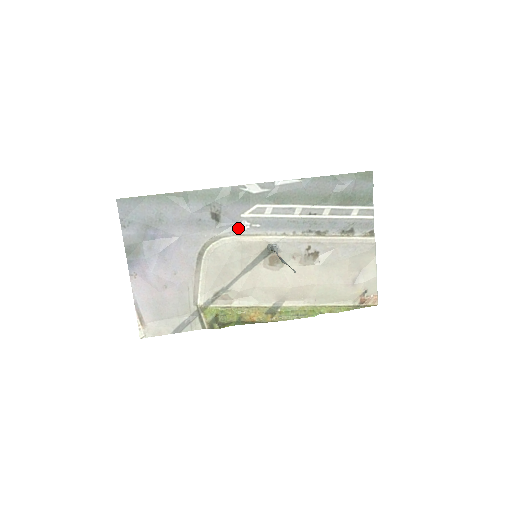
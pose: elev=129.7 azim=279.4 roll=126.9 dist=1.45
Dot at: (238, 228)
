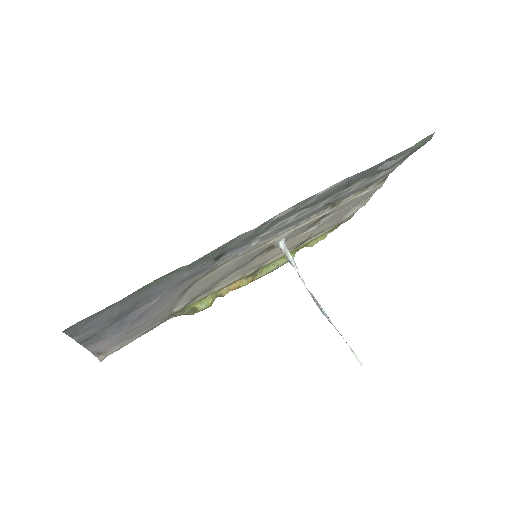
Dot at: (245, 249)
